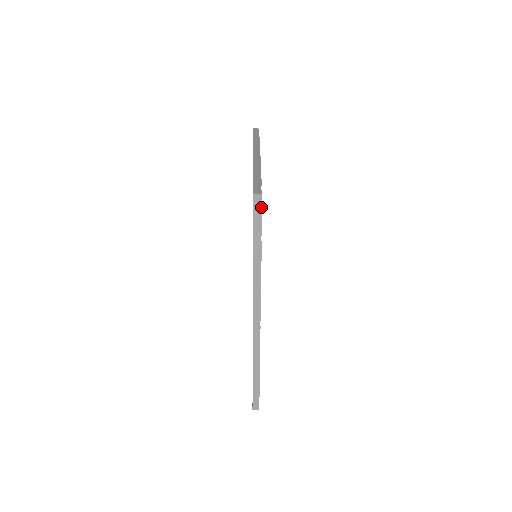
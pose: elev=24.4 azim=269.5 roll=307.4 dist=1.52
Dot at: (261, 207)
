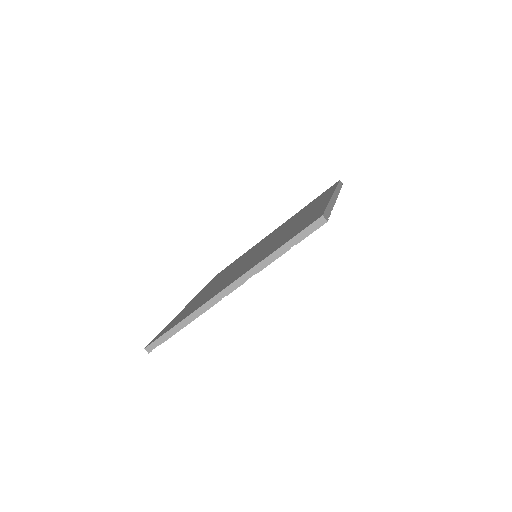
Dot at: (317, 228)
